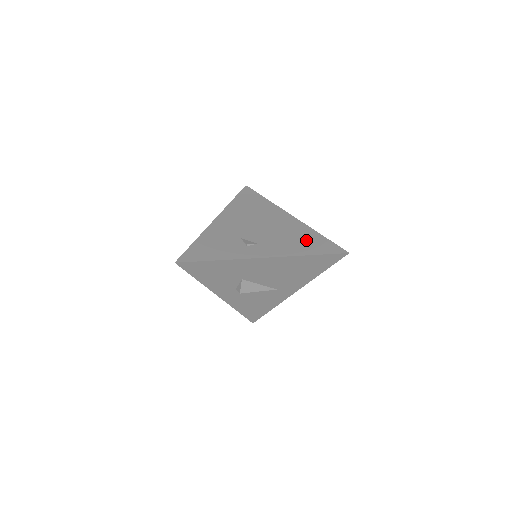
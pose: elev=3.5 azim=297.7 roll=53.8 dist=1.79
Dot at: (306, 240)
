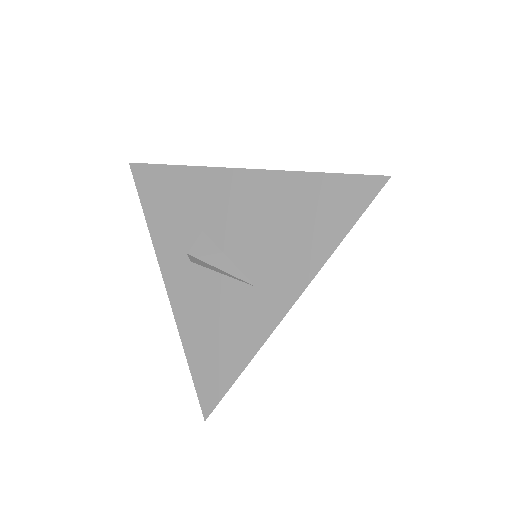
Dot at: occluded
